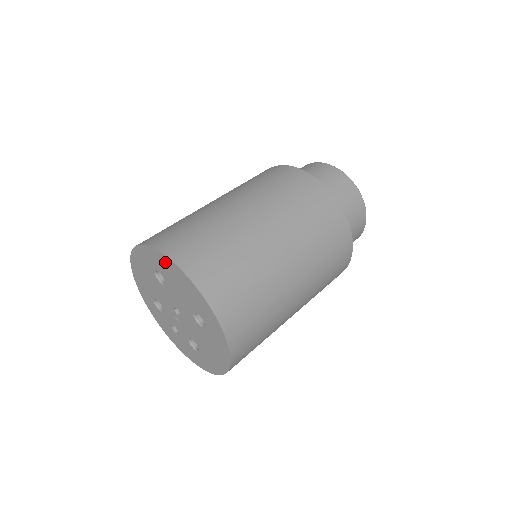
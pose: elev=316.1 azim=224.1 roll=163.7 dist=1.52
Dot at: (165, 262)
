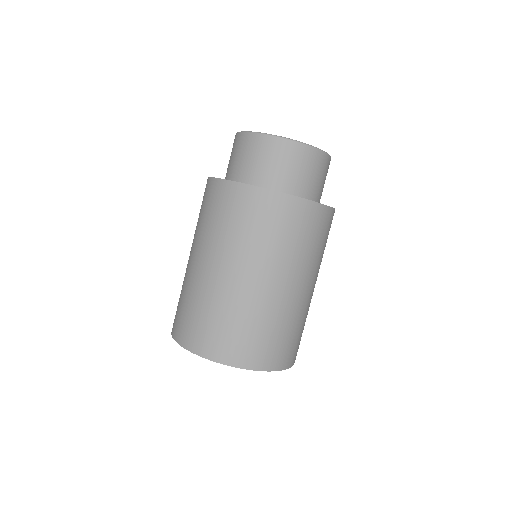
Dot at: occluded
